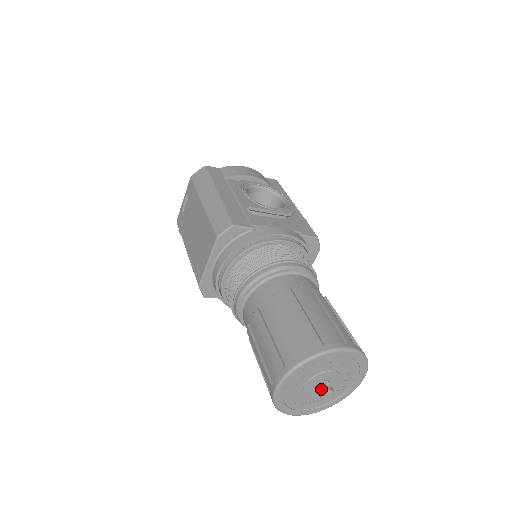
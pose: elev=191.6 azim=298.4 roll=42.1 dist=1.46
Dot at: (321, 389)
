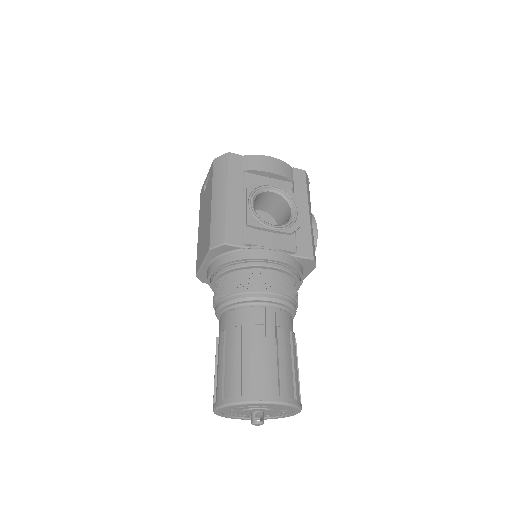
Dot at: (253, 418)
